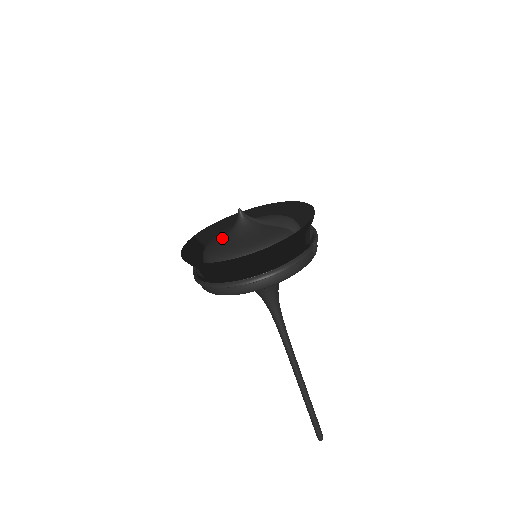
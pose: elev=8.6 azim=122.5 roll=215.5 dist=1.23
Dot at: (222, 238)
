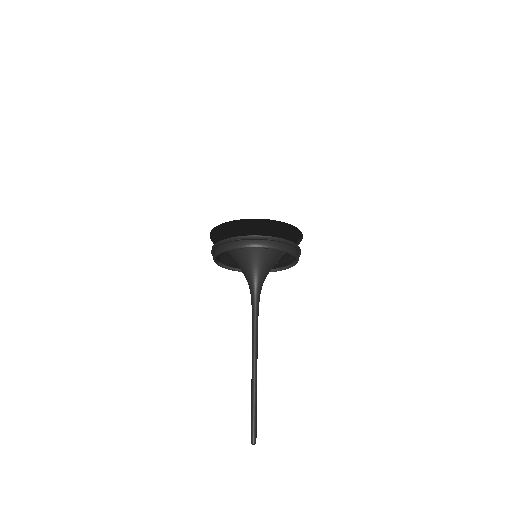
Dot at: occluded
